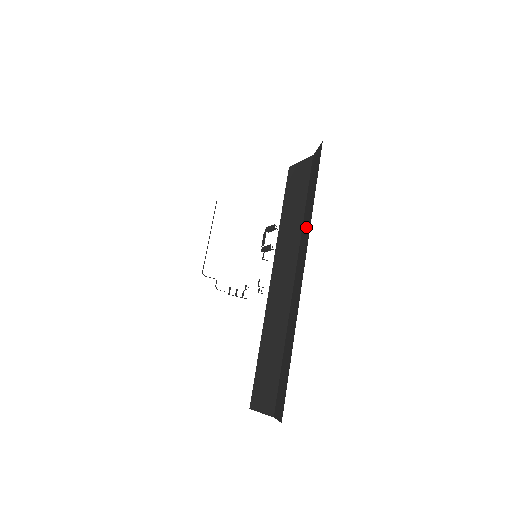
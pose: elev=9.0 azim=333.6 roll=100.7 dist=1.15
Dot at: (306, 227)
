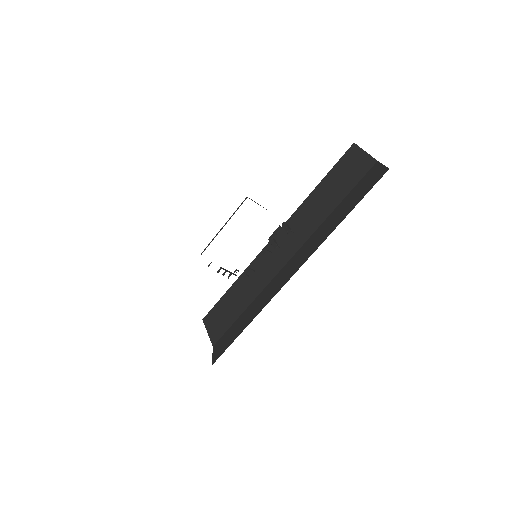
Dot at: (321, 234)
